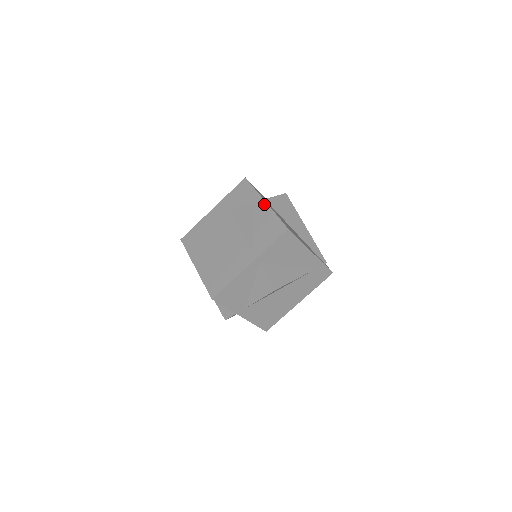
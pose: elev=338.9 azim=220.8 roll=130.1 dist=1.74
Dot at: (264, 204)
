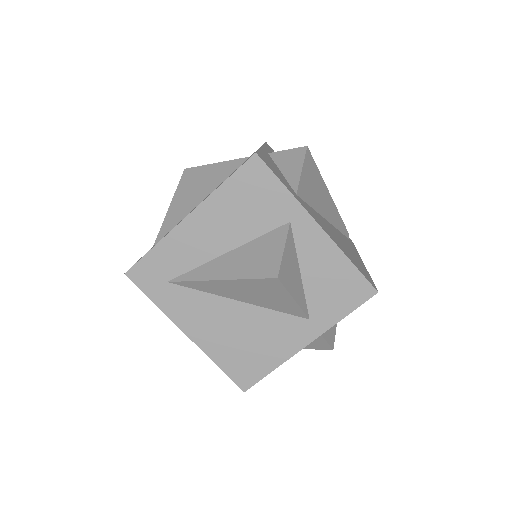
Dot at: (318, 232)
